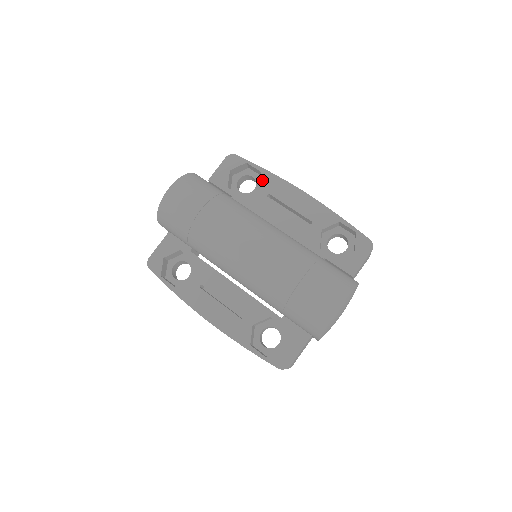
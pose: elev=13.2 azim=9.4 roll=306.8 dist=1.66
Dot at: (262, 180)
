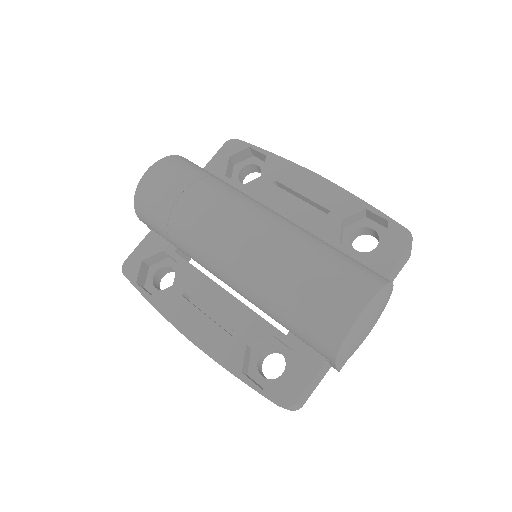
Dot at: (267, 165)
